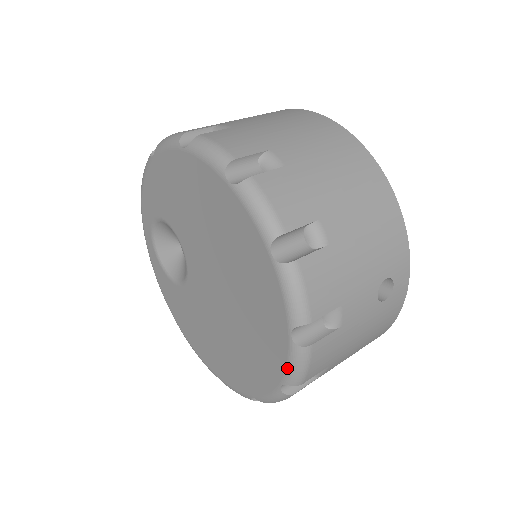
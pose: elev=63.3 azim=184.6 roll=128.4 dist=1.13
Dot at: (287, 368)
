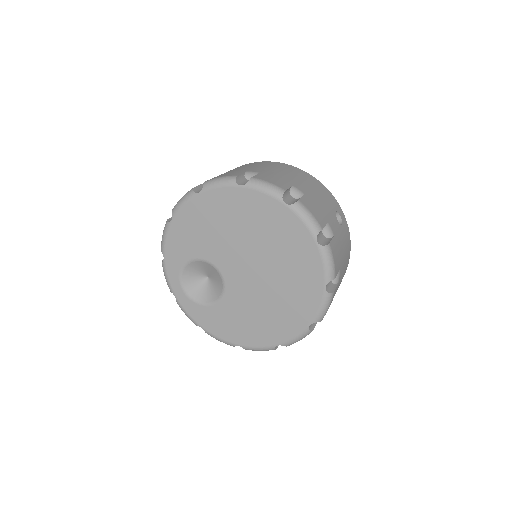
Dot at: (324, 268)
